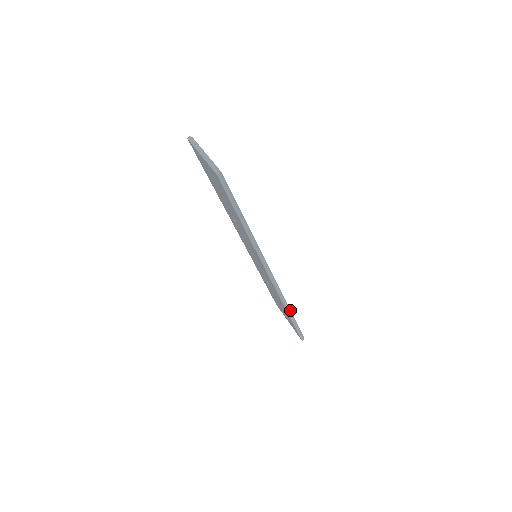
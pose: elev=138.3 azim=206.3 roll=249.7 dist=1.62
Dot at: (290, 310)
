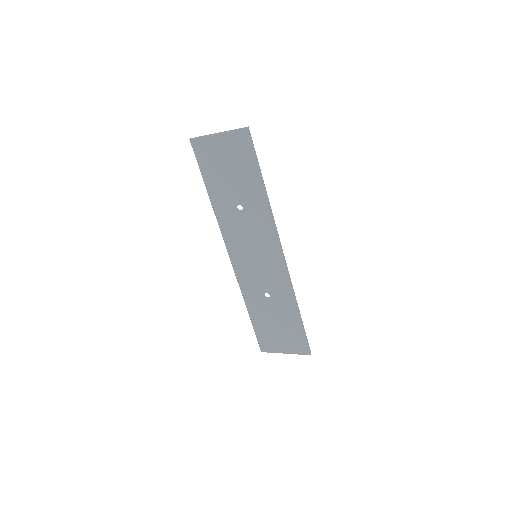
Dot at: (298, 307)
